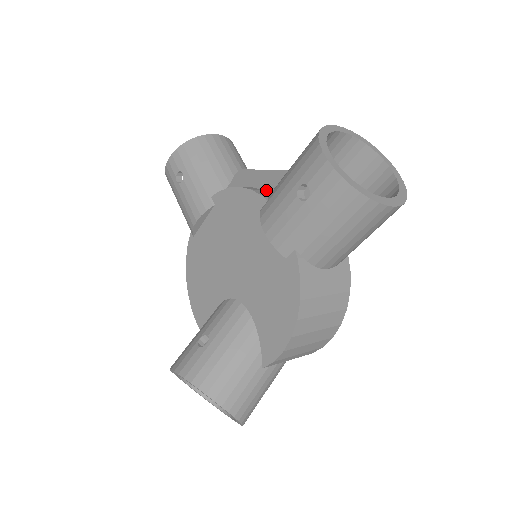
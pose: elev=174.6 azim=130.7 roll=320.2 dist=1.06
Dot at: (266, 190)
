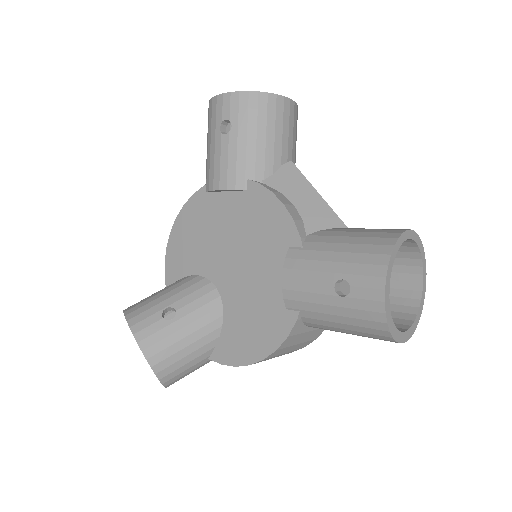
Dot at: (306, 225)
